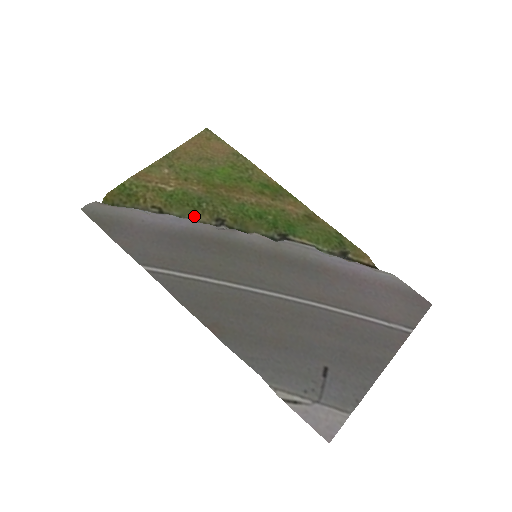
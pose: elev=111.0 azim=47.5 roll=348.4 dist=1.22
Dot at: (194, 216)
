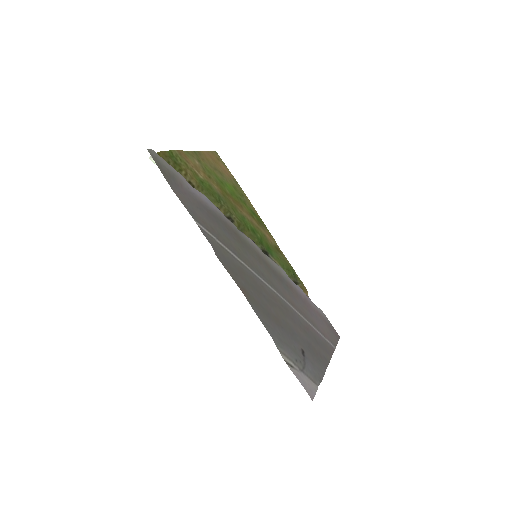
Dot at: occluded
